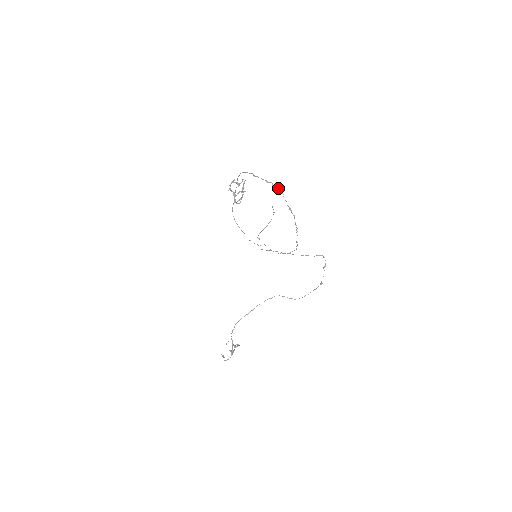
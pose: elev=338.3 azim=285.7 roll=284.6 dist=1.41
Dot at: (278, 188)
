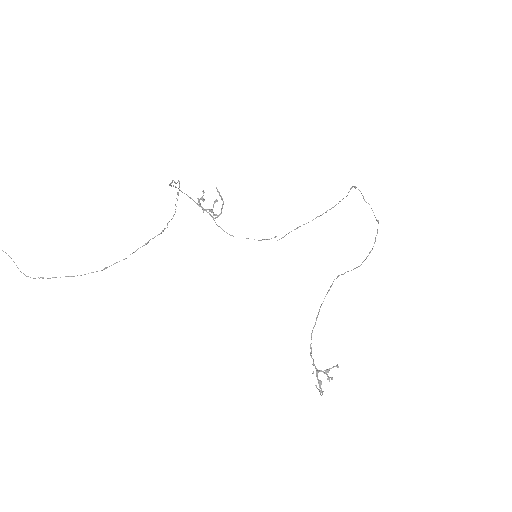
Dot at: occluded
